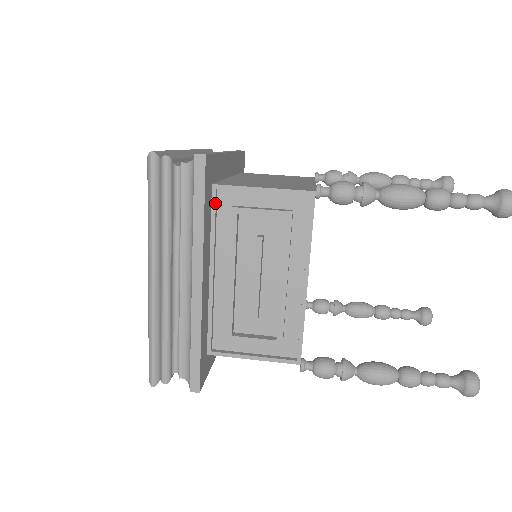
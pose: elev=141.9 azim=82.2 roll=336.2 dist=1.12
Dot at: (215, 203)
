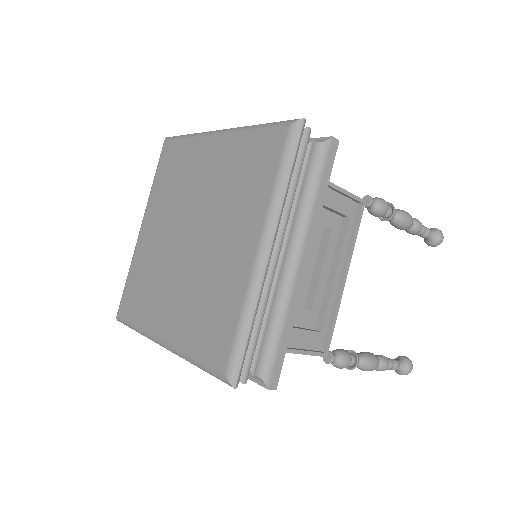
Dot at: occluded
